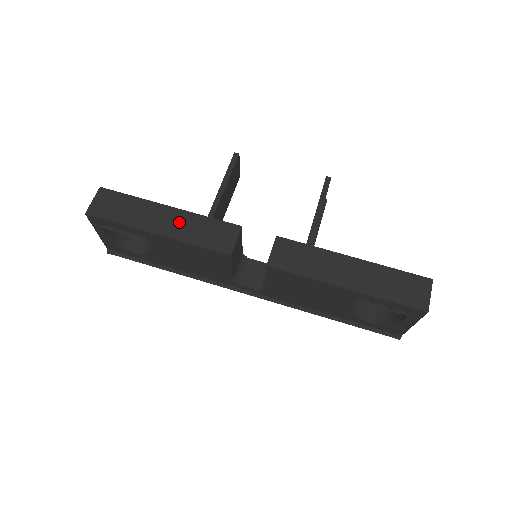
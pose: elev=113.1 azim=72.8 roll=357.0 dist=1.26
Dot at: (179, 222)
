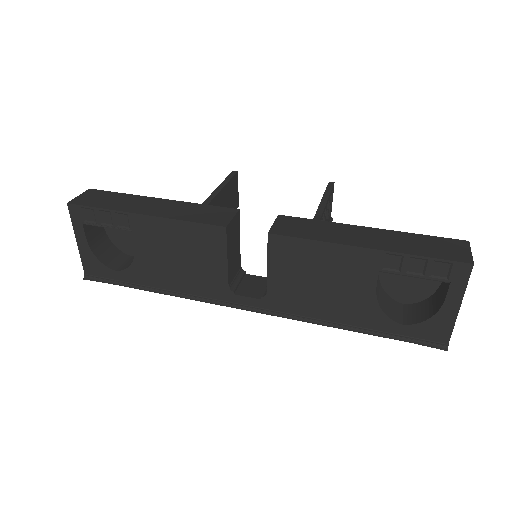
Dot at: (170, 207)
